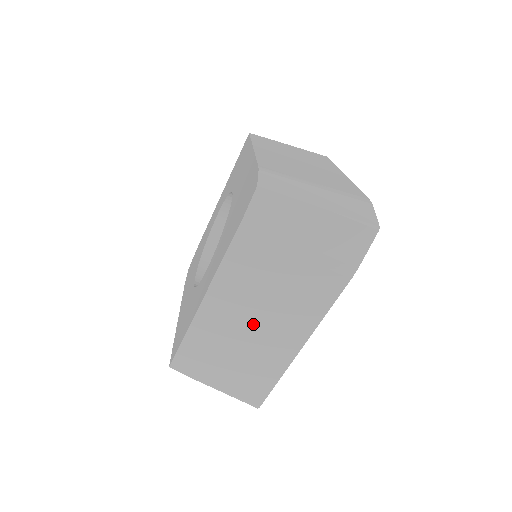
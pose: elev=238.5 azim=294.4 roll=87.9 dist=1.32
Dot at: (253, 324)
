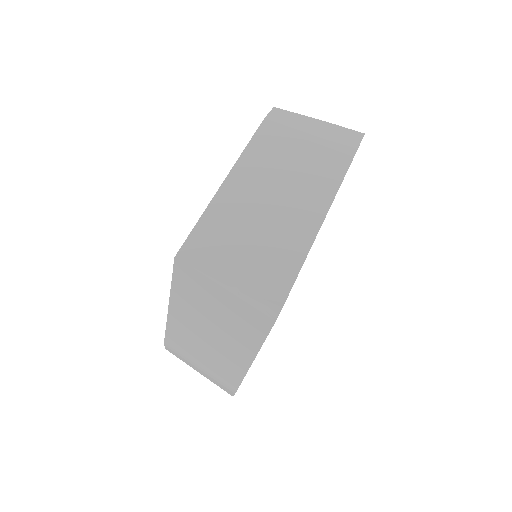
Dot at: (273, 200)
